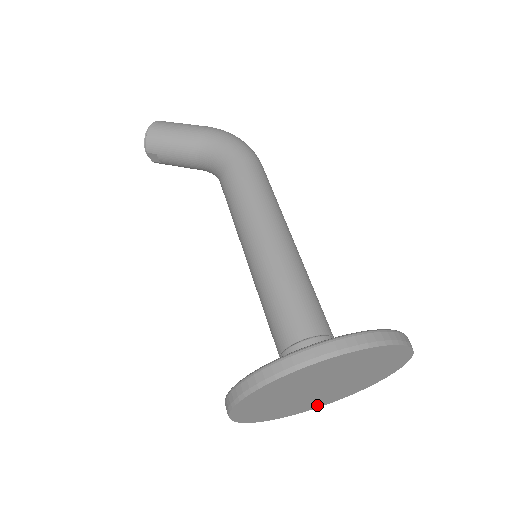
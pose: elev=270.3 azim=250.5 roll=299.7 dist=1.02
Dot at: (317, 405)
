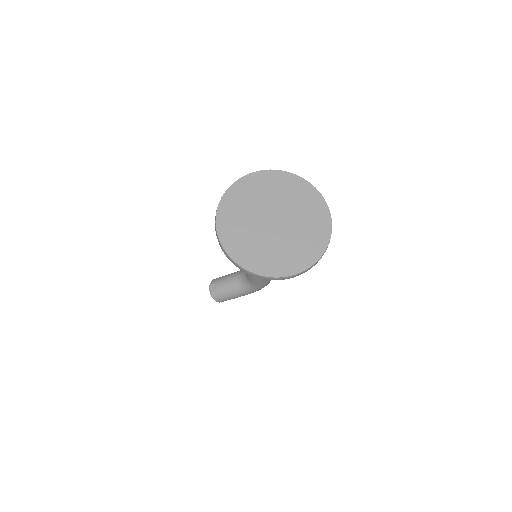
Dot at: (277, 269)
